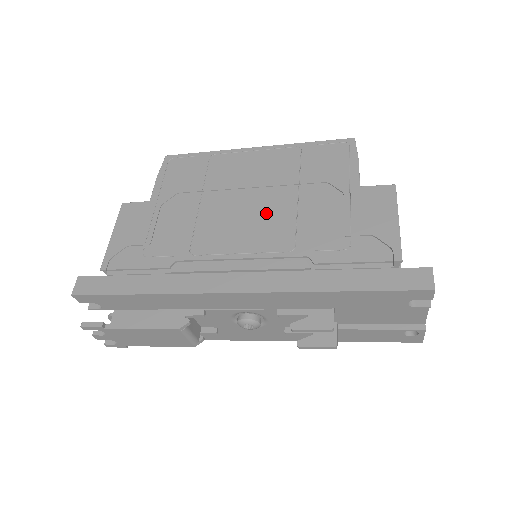
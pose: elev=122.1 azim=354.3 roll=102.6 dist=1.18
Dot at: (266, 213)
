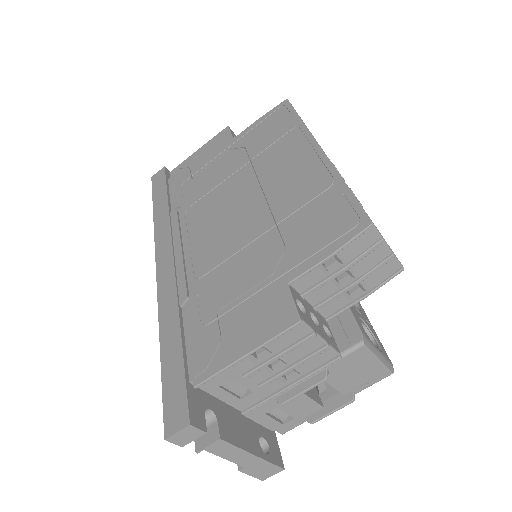
Dot at: (234, 226)
